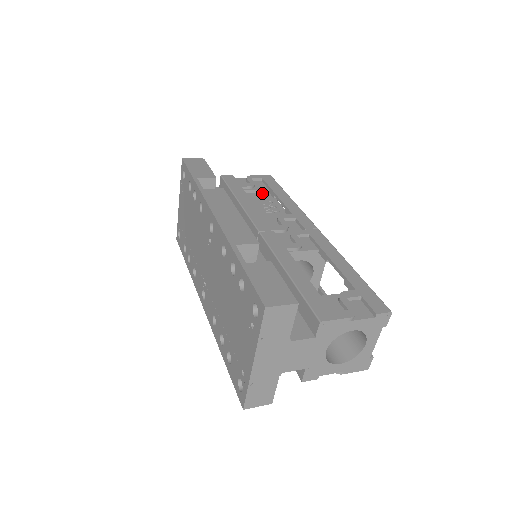
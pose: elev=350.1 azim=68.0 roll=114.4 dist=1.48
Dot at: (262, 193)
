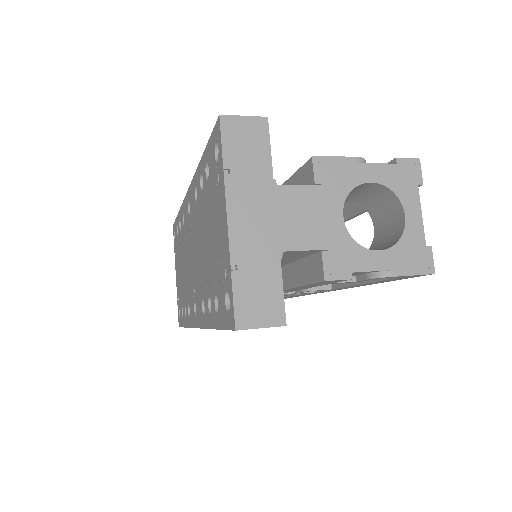
Dot at: occluded
